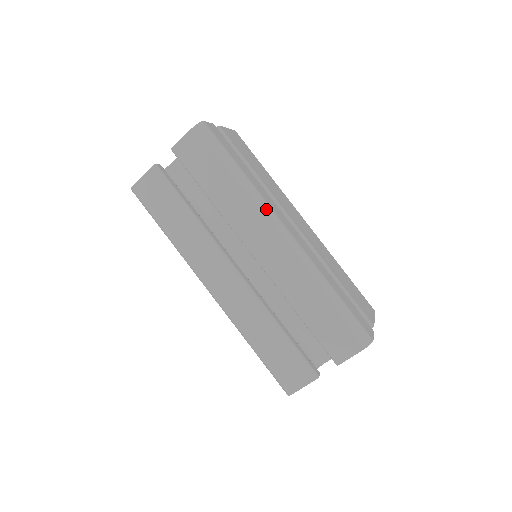
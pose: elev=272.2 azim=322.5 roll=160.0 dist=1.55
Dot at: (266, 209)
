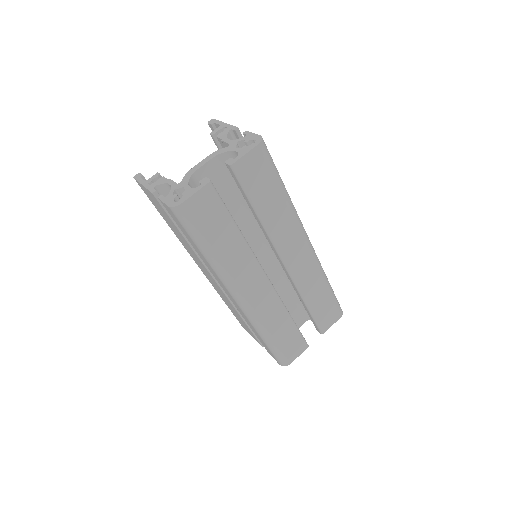
Dot at: (301, 223)
